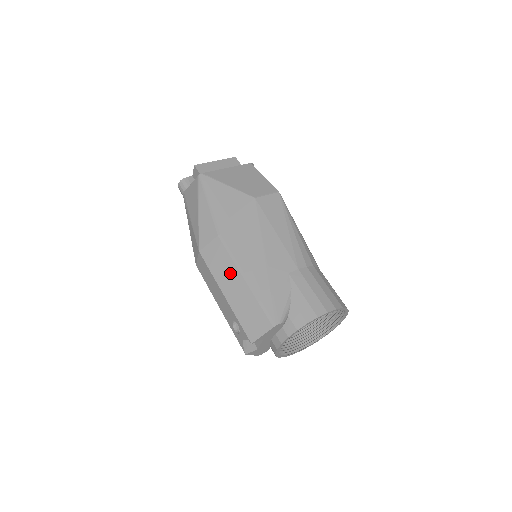
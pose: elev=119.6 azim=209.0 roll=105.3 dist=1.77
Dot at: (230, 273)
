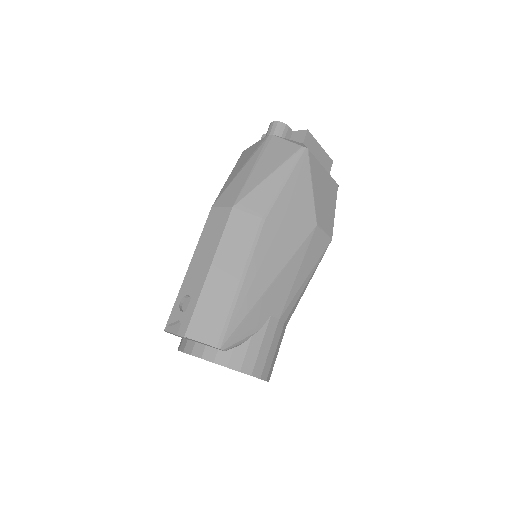
Dot at: (235, 260)
